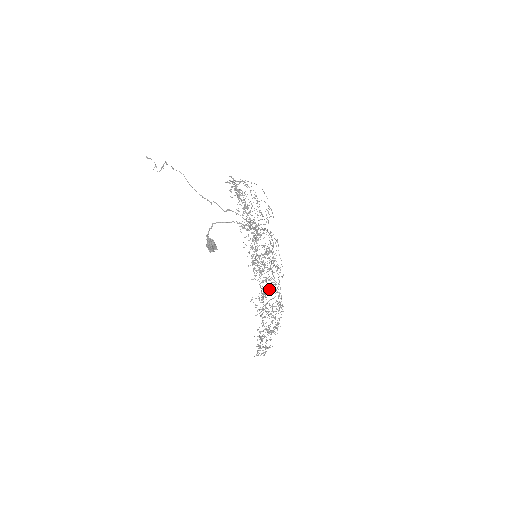
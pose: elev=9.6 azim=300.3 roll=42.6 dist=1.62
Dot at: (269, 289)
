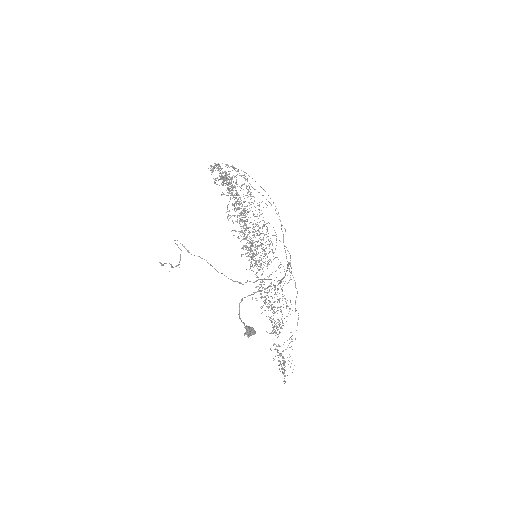
Dot at: occluded
